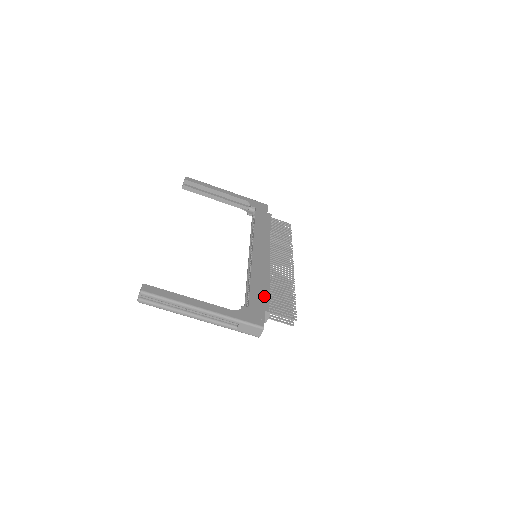
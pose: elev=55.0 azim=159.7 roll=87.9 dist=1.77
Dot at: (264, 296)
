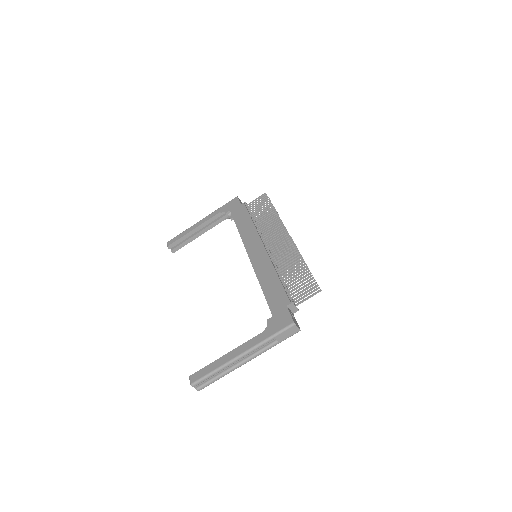
Dot at: (279, 292)
